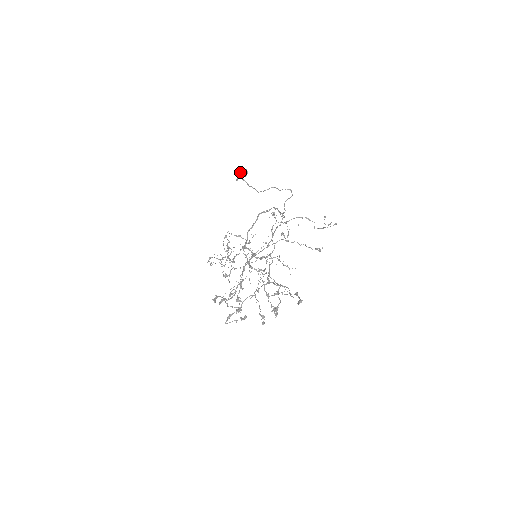
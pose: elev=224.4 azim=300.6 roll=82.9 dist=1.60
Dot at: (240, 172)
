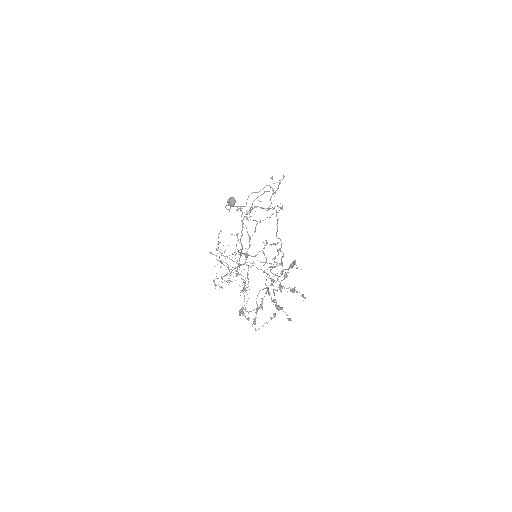
Dot at: (228, 203)
